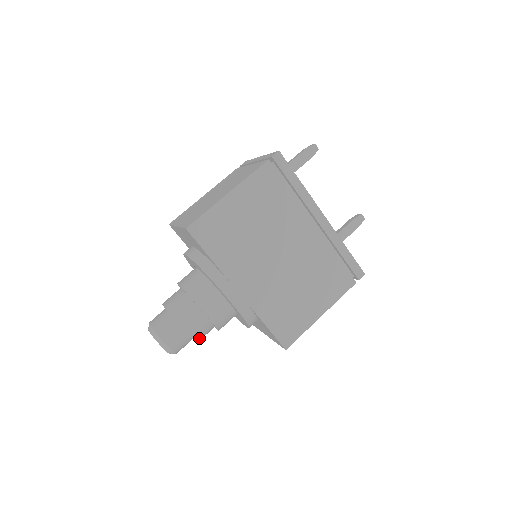
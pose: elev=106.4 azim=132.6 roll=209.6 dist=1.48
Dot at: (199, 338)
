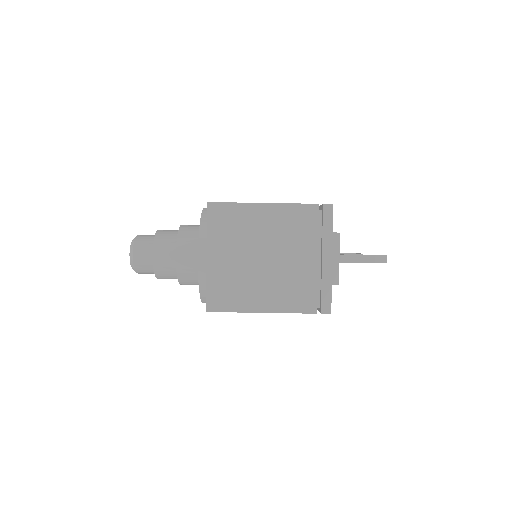
Dot at: occluded
